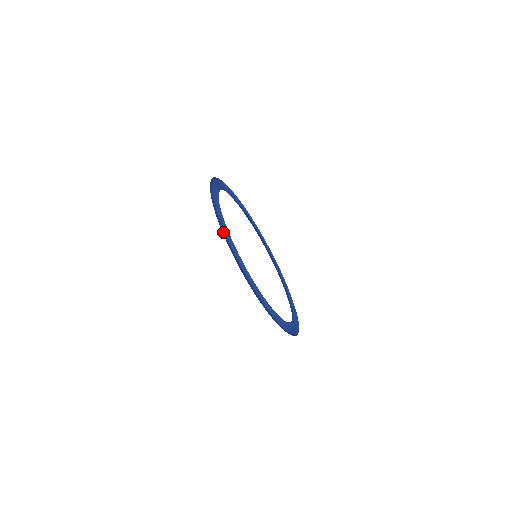
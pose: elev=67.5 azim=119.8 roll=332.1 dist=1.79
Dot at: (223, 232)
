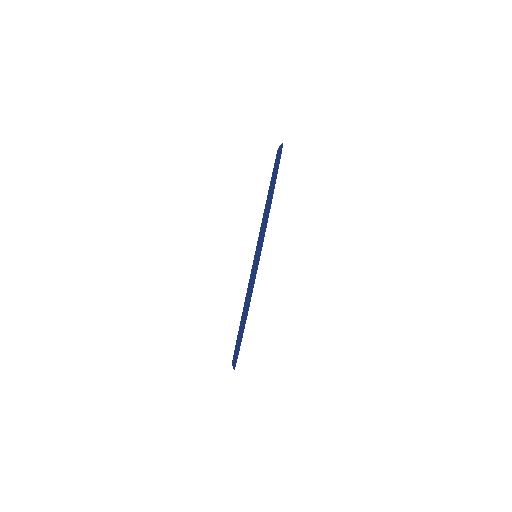
Dot at: (250, 295)
